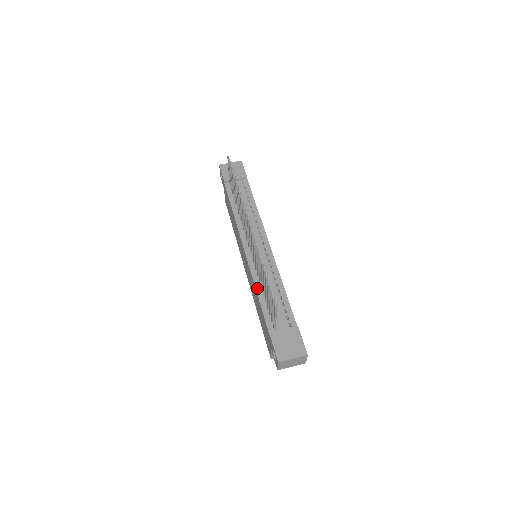
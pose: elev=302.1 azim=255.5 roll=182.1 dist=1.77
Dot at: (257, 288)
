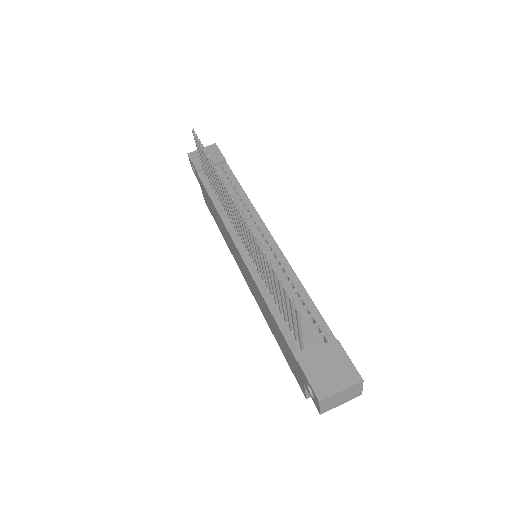
Dot at: (265, 296)
